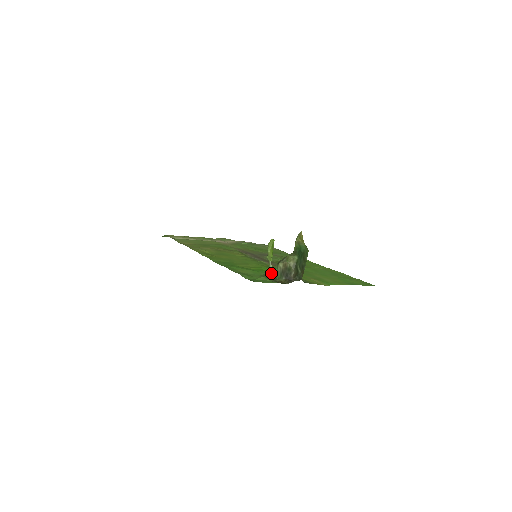
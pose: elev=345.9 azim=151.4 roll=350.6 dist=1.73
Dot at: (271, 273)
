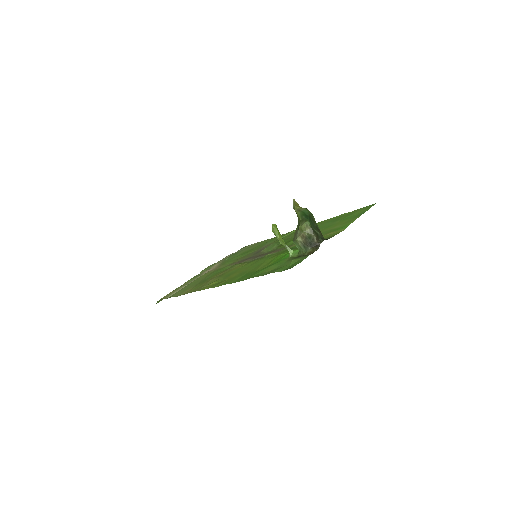
Dot at: (293, 254)
